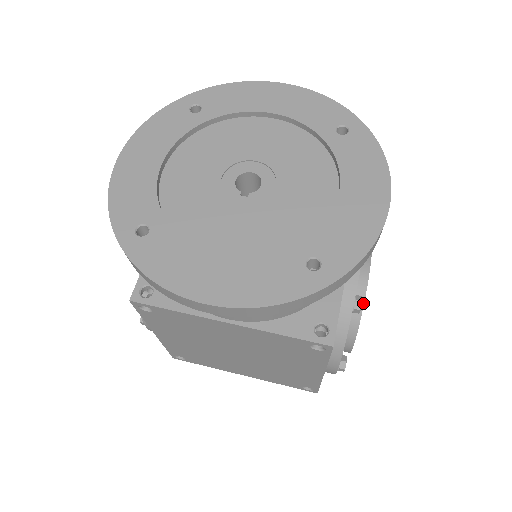
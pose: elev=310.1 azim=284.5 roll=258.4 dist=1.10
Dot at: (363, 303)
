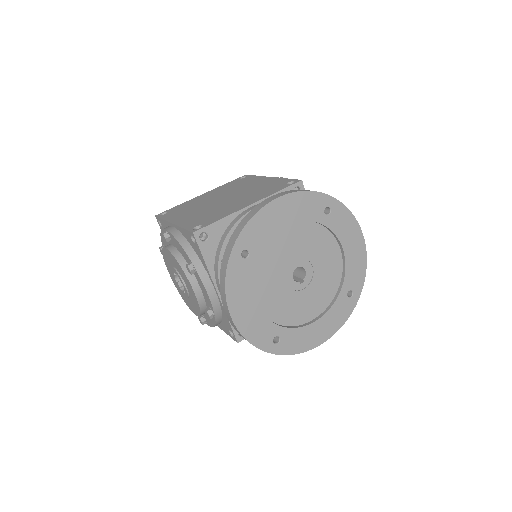
Dot at: occluded
